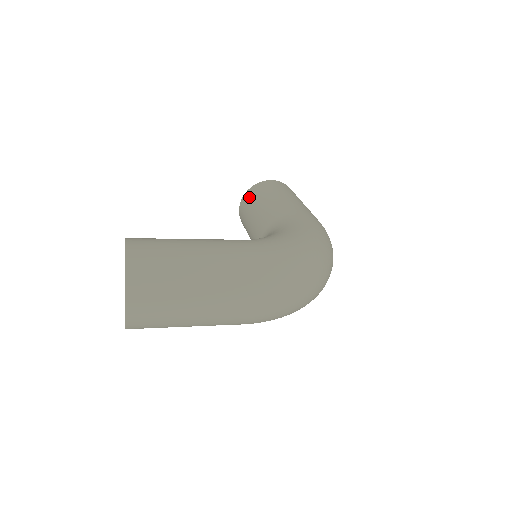
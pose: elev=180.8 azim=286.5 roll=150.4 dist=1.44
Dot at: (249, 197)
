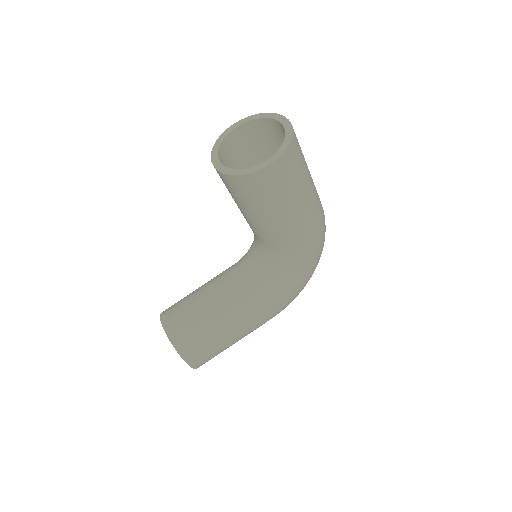
Dot at: (173, 306)
